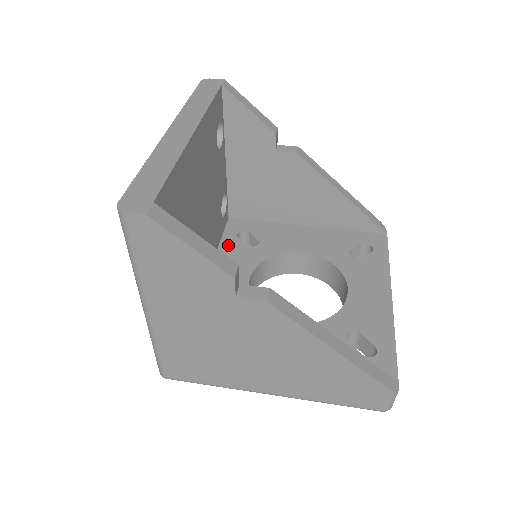
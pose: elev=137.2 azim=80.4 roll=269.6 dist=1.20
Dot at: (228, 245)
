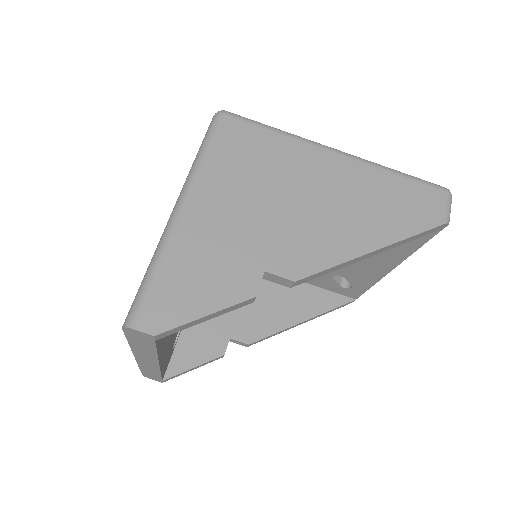
Dot at: occluded
